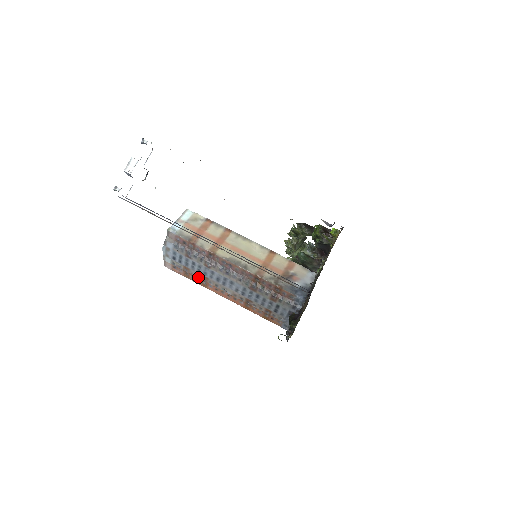
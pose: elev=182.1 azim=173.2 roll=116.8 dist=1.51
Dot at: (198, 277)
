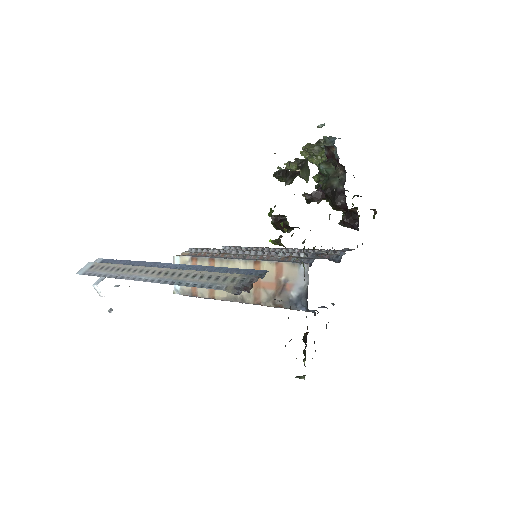
Dot at: occluded
